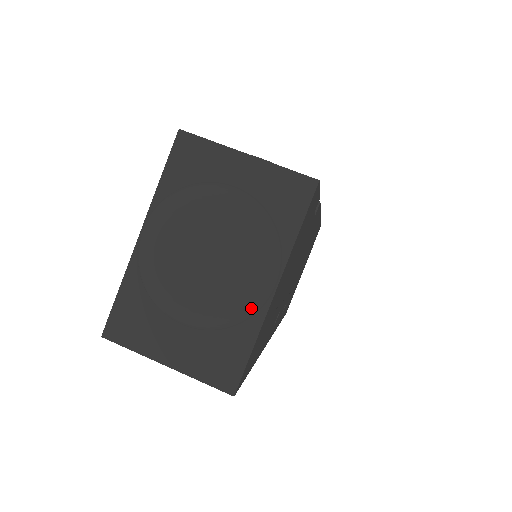
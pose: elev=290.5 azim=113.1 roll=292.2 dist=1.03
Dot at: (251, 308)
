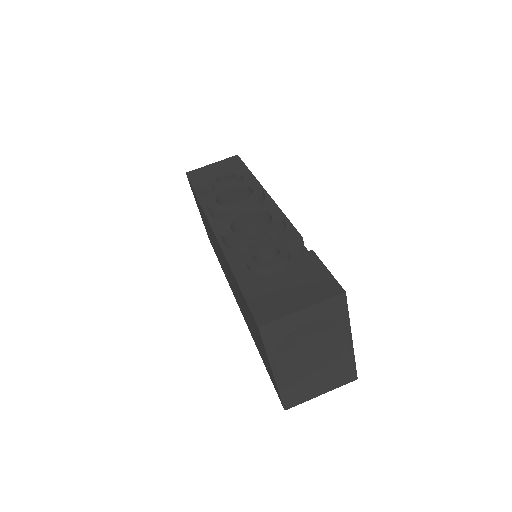
Dot at: occluded
